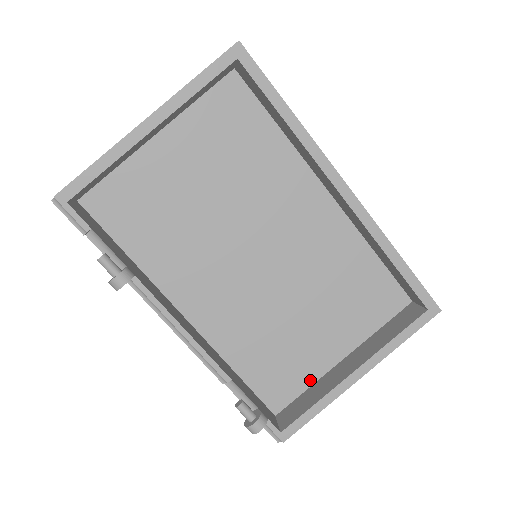
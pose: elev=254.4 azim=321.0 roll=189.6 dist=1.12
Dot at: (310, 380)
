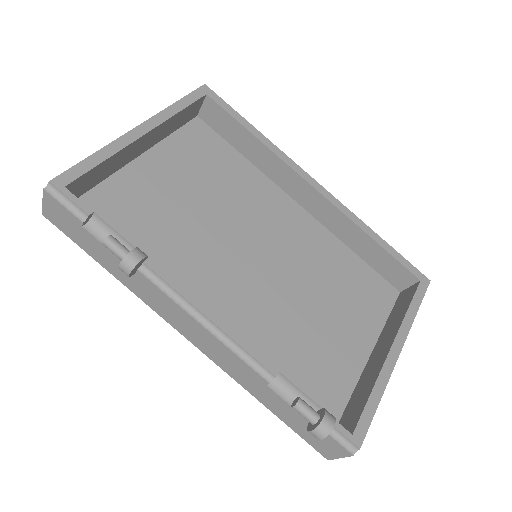
Dot at: (349, 386)
